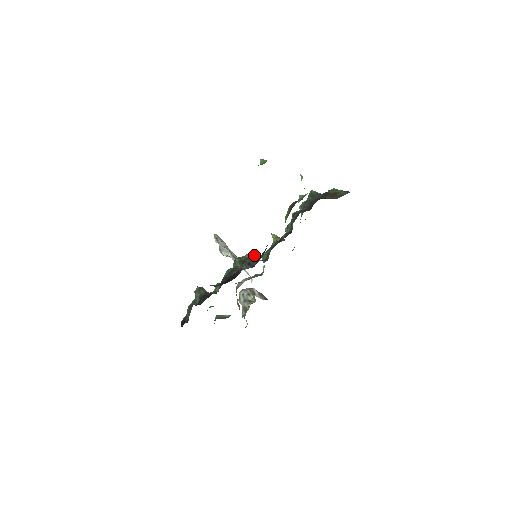
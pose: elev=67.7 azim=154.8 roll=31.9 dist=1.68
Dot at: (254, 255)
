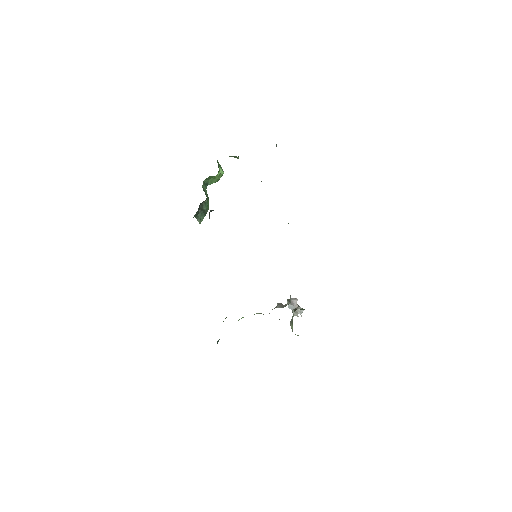
Dot at: occluded
